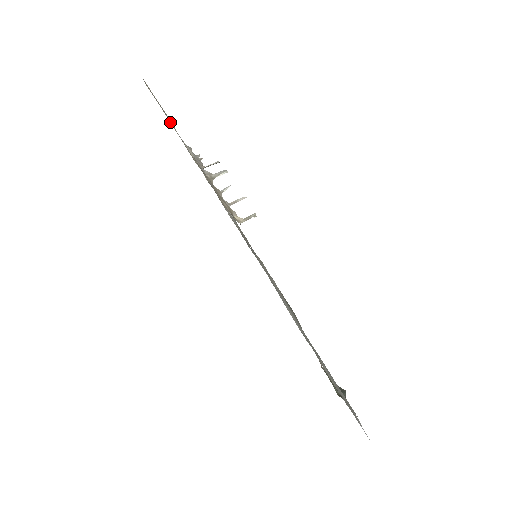
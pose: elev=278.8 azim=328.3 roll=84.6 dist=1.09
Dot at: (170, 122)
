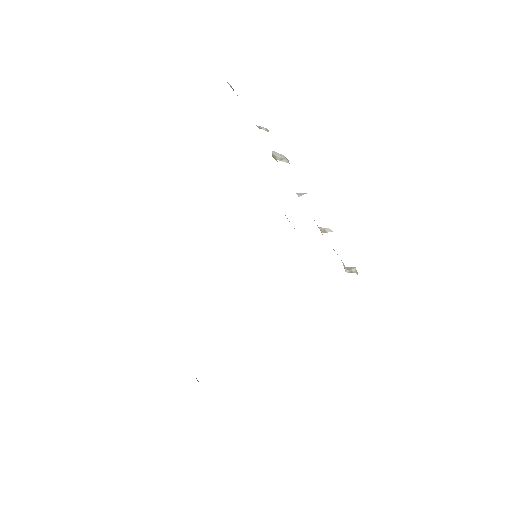
Dot at: occluded
